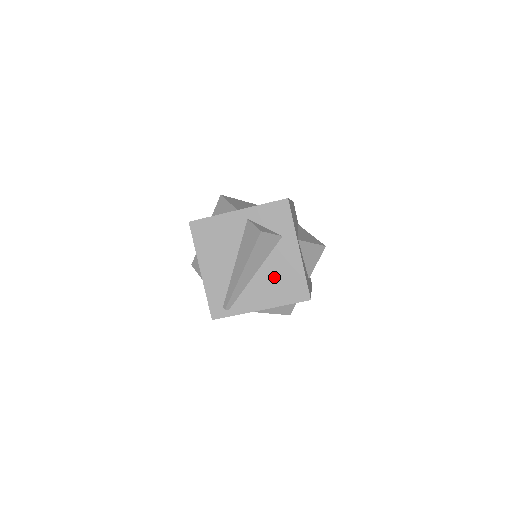
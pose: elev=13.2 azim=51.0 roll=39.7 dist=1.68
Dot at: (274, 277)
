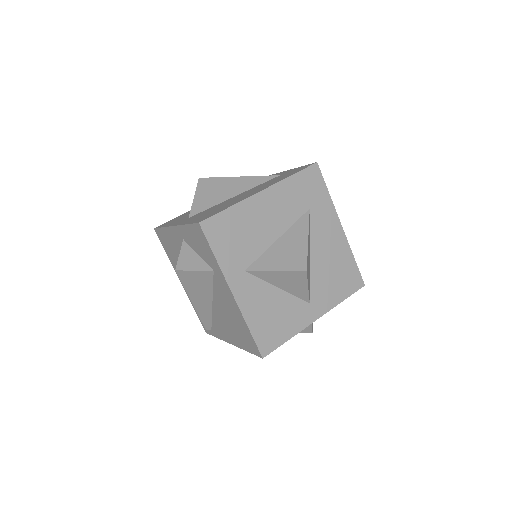
Dot at: (226, 315)
